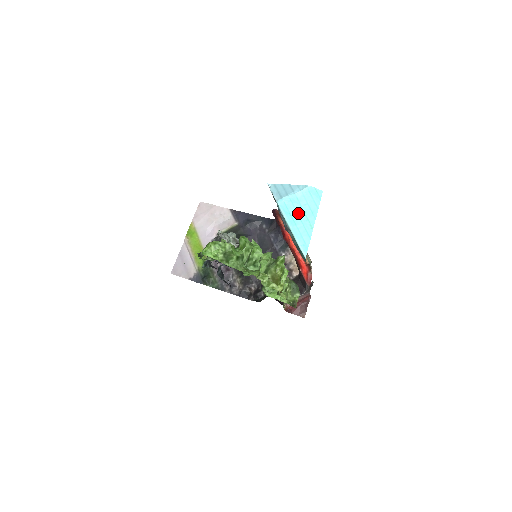
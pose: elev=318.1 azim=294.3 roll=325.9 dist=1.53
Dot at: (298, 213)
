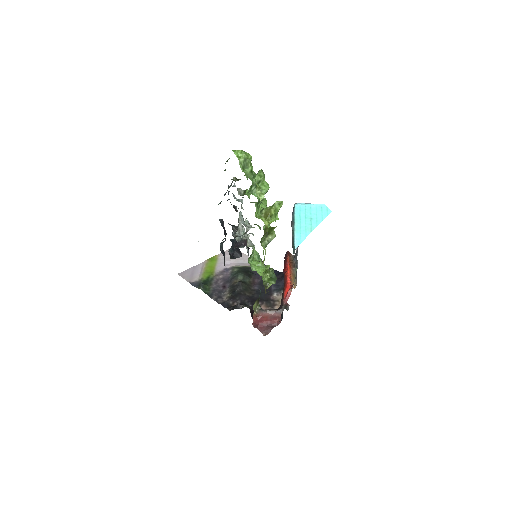
Dot at: (306, 217)
